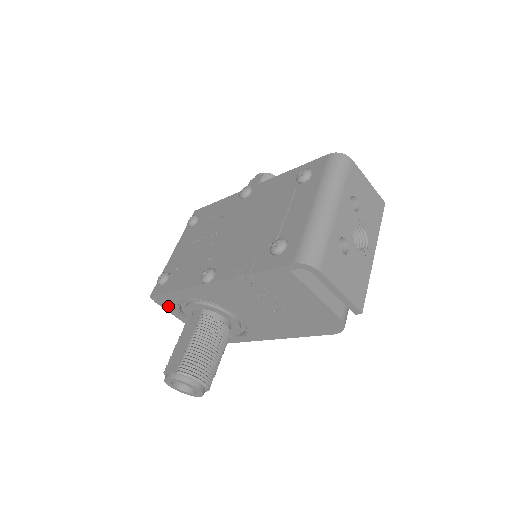
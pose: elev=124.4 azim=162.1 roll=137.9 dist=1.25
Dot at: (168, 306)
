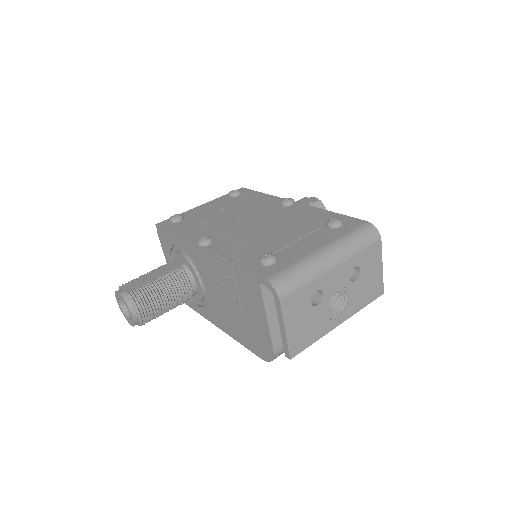
Dot at: (164, 242)
